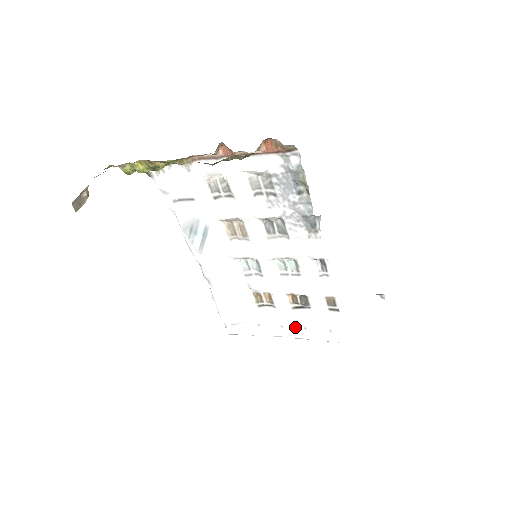
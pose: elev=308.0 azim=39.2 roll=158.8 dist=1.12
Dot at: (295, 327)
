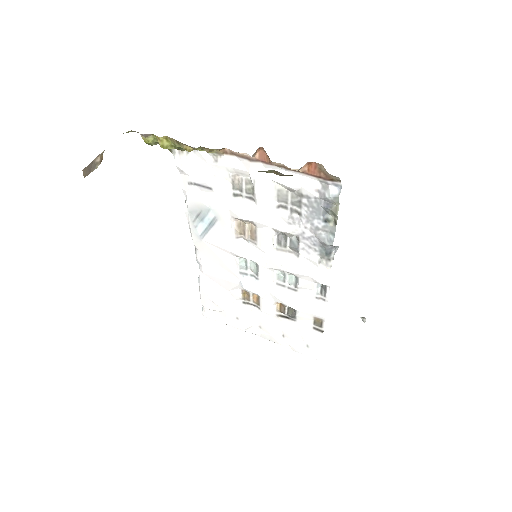
Dot at: (274, 332)
